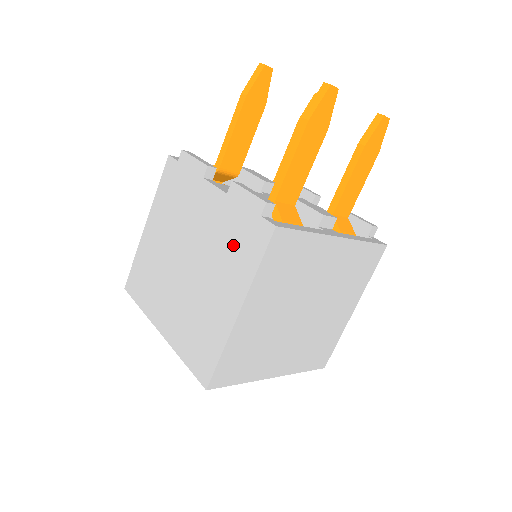
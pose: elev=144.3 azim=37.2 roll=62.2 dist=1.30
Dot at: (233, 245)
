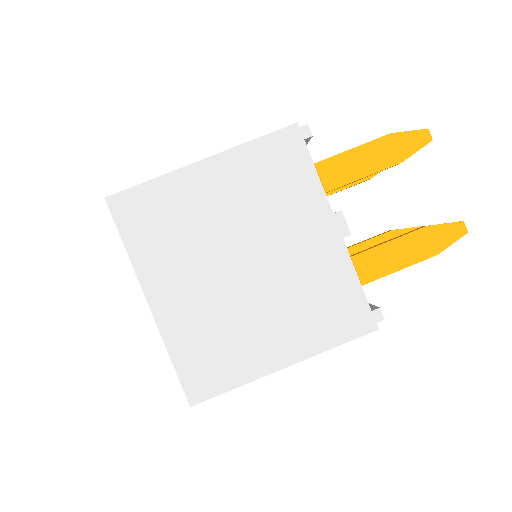
Dot at: occluded
